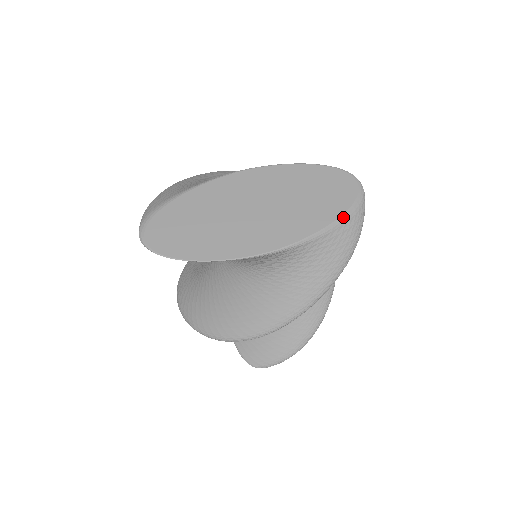
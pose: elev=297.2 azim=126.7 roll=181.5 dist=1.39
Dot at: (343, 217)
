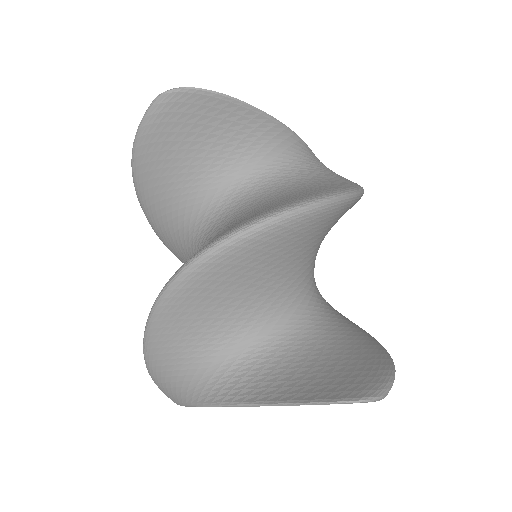
Dot at: occluded
